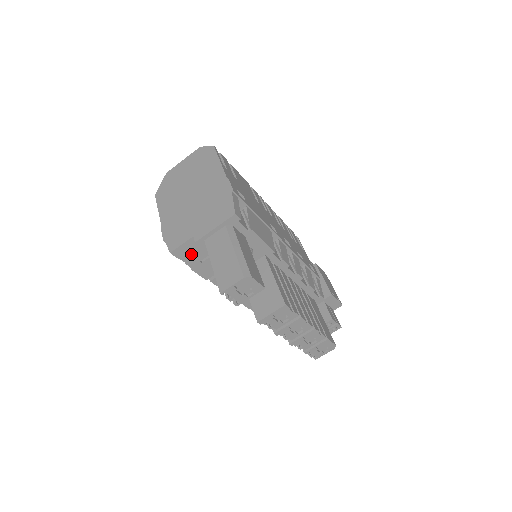
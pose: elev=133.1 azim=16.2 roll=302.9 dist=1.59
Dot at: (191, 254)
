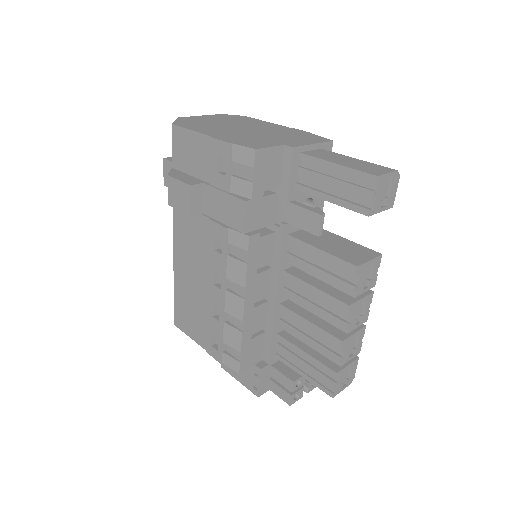
Dot at: (266, 171)
